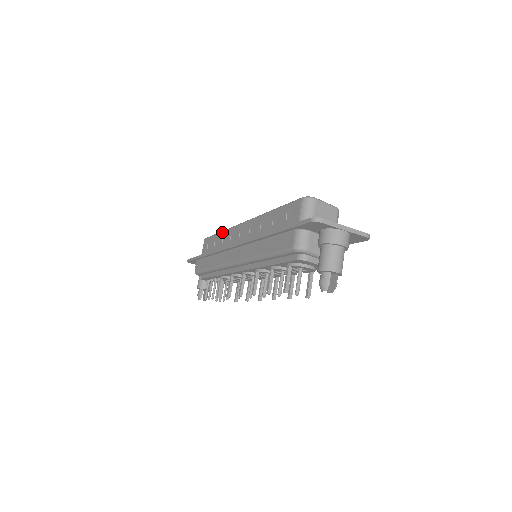
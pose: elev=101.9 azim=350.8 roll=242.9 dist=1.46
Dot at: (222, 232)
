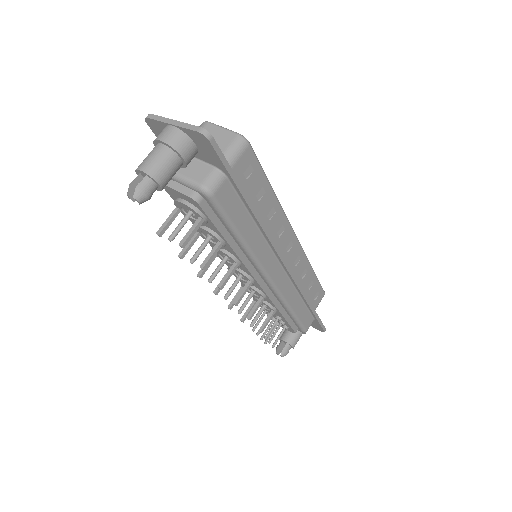
Dot at: occluded
